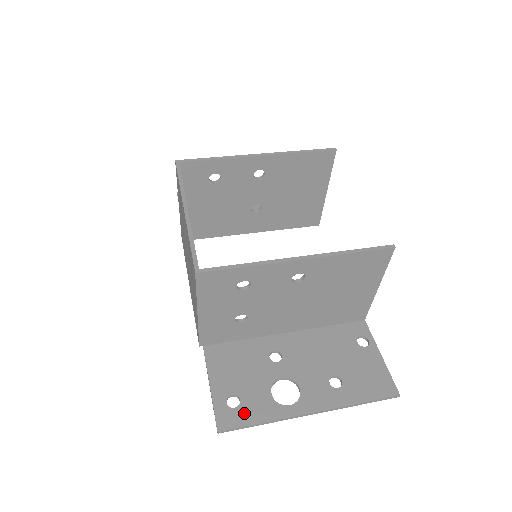
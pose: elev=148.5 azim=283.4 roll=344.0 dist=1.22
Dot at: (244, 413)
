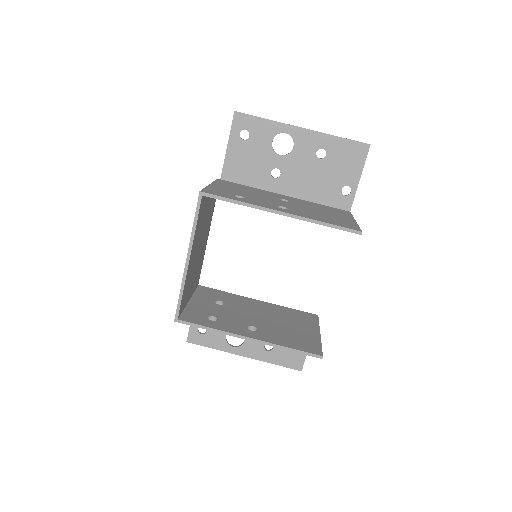
Dot at: (205, 339)
